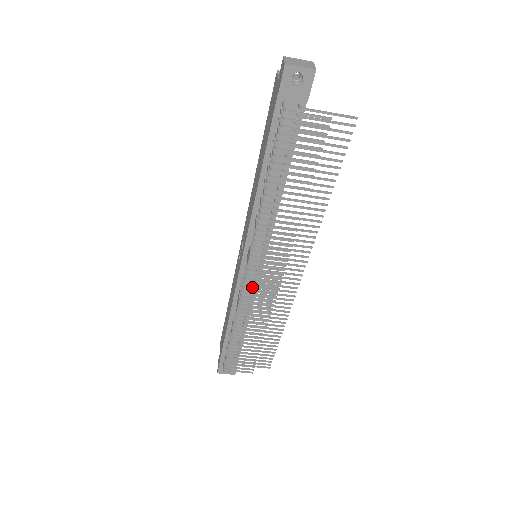
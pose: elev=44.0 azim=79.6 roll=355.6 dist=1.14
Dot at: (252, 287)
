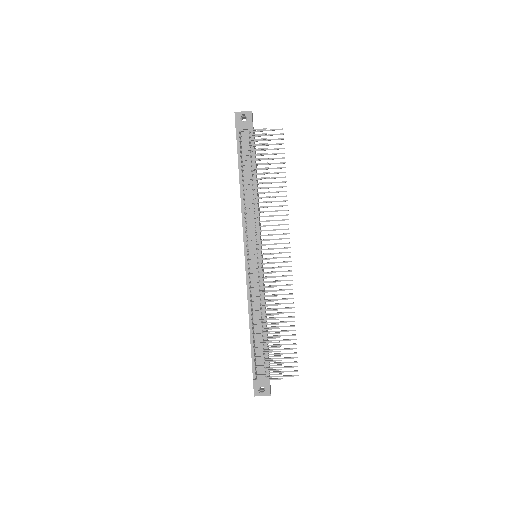
Dot at: (258, 281)
